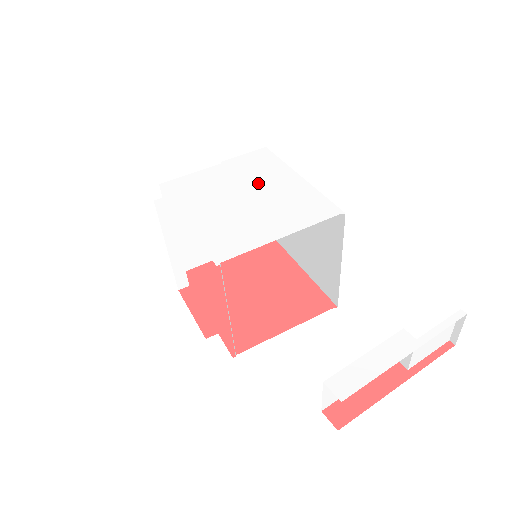
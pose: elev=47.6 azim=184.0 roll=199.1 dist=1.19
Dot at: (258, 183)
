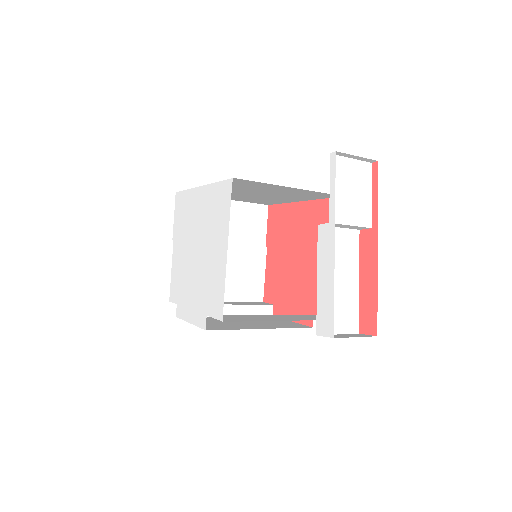
Dot at: (192, 227)
